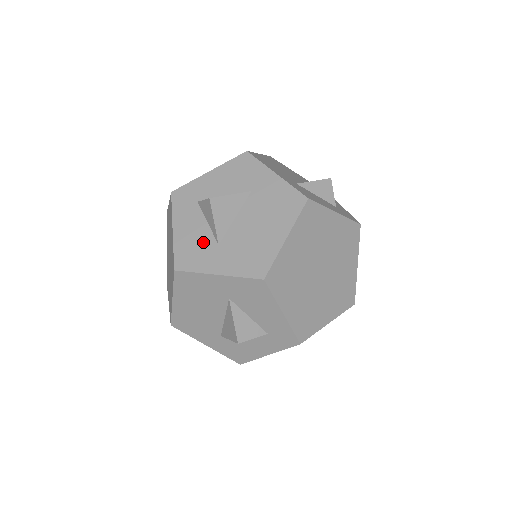
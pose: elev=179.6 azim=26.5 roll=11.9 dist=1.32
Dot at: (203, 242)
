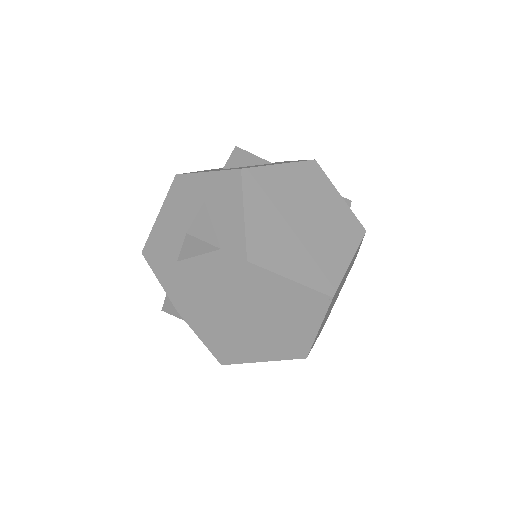
Dot at: occluded
